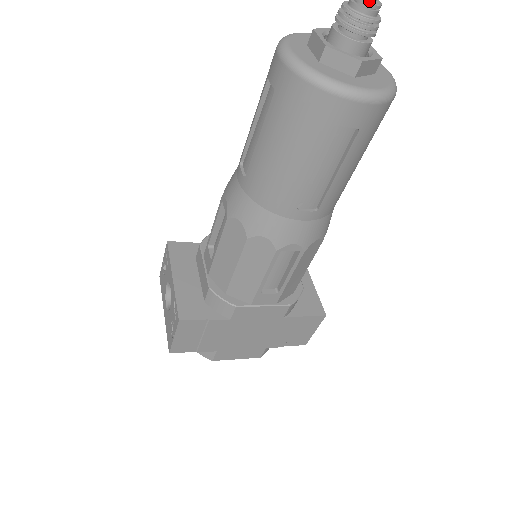
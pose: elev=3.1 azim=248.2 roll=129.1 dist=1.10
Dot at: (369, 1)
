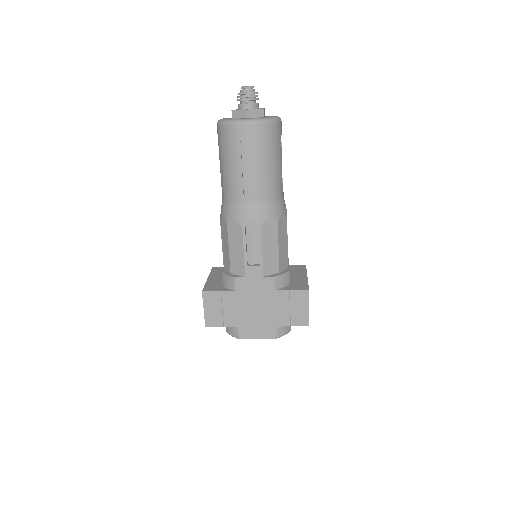
Dot at: (245, 86)
